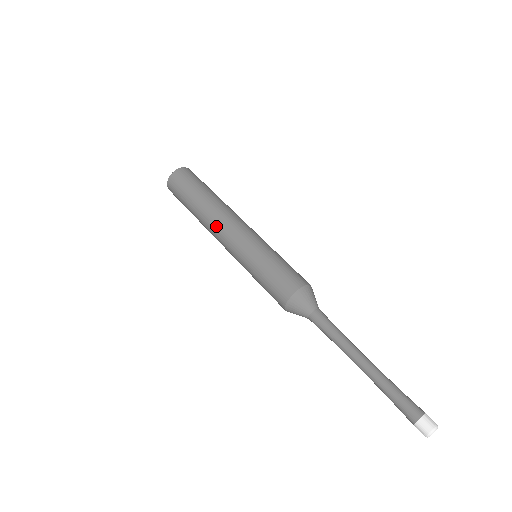
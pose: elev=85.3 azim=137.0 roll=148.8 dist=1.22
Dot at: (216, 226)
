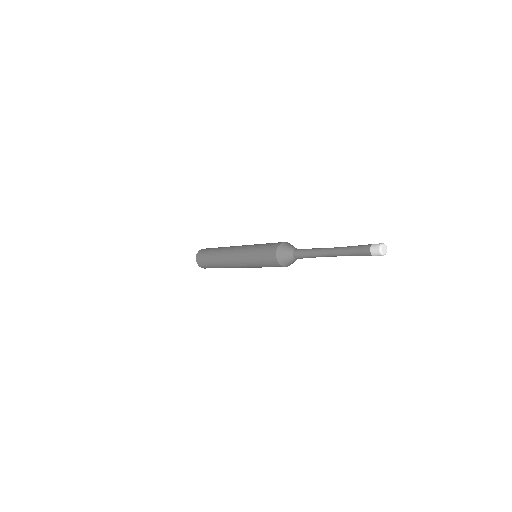
Dot at: (229, 250)
